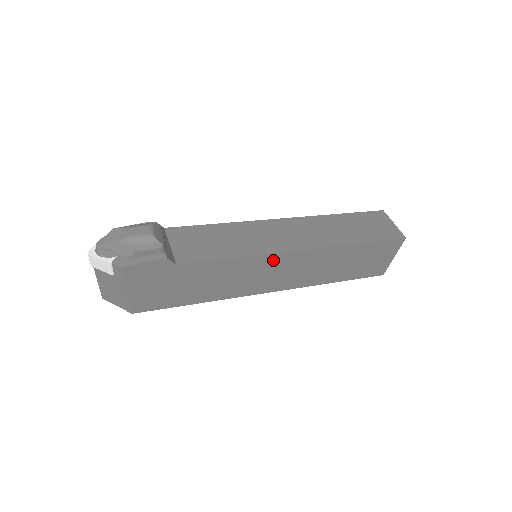
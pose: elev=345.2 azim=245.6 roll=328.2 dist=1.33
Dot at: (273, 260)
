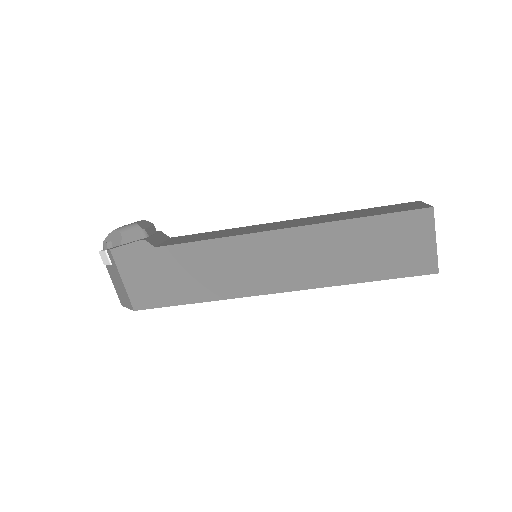
Dot at: (256, 243)
